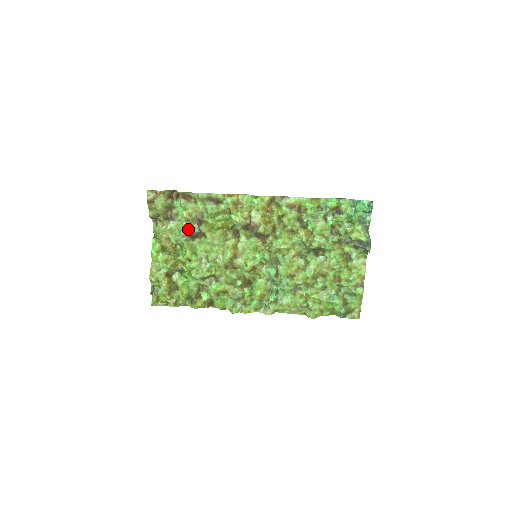
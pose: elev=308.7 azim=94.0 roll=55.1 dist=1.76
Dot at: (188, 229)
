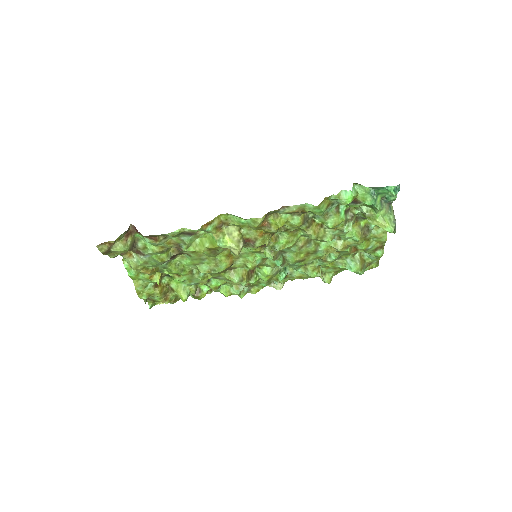
Dot at: (166, 259)
